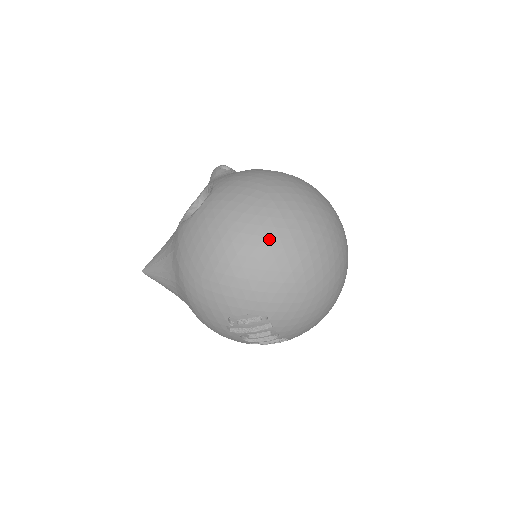
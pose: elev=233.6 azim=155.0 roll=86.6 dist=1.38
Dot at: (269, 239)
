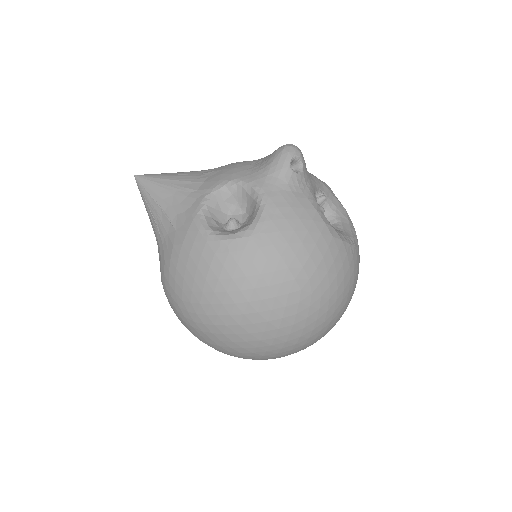
Dot at: (265, 334)
